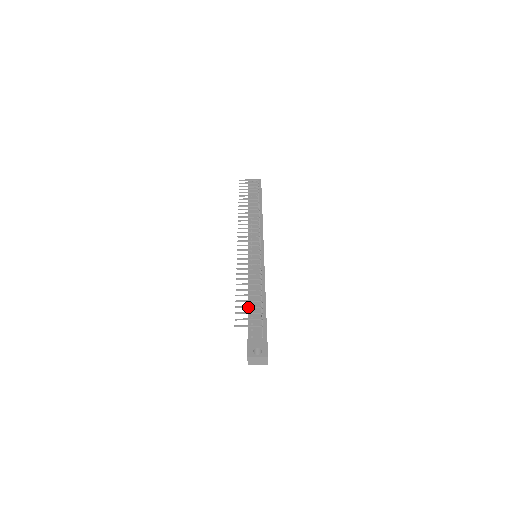
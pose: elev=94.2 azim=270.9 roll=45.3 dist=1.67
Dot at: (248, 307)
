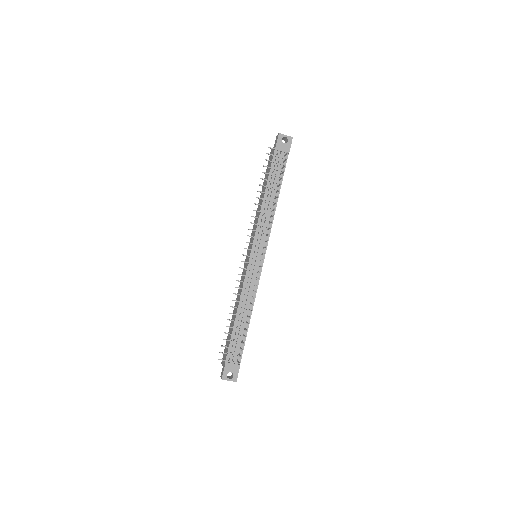
Dot at: occluded
